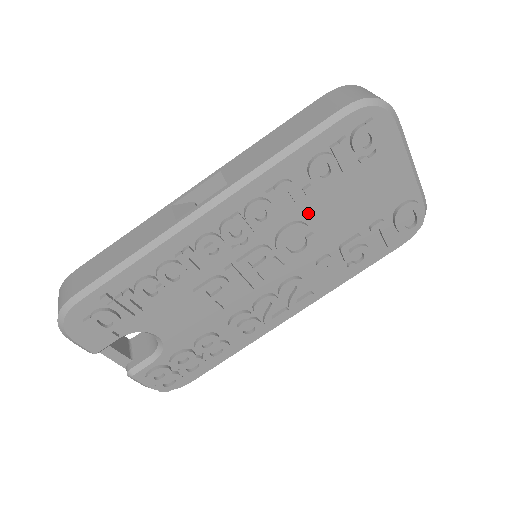
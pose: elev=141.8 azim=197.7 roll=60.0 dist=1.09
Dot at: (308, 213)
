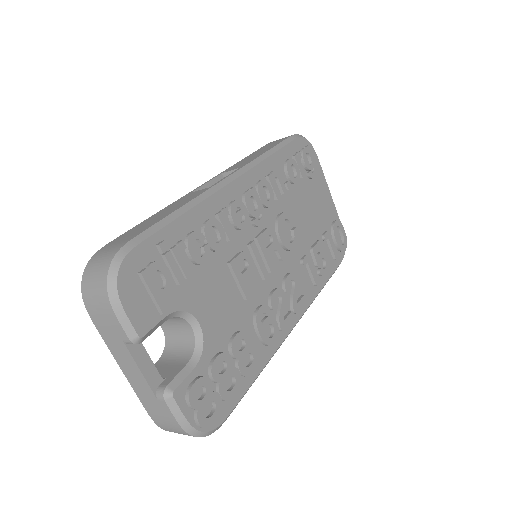
Dot at: (289, 208)
